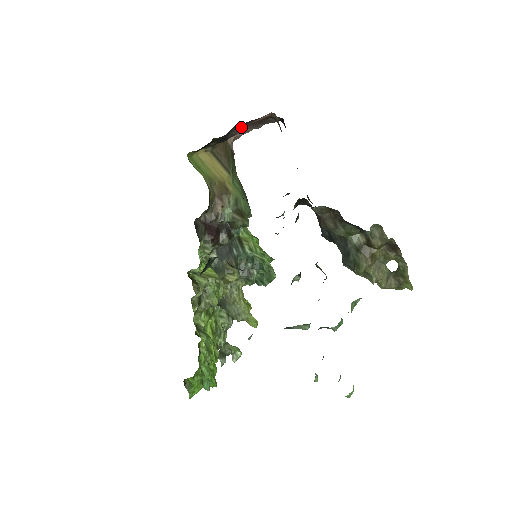
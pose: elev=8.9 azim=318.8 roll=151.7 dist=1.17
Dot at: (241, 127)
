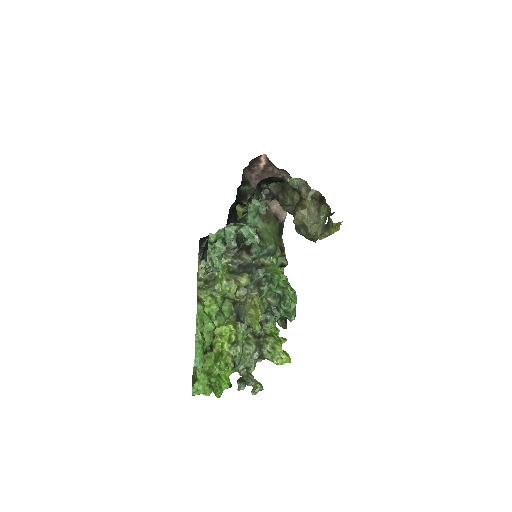
Dot at: (260, 179)
